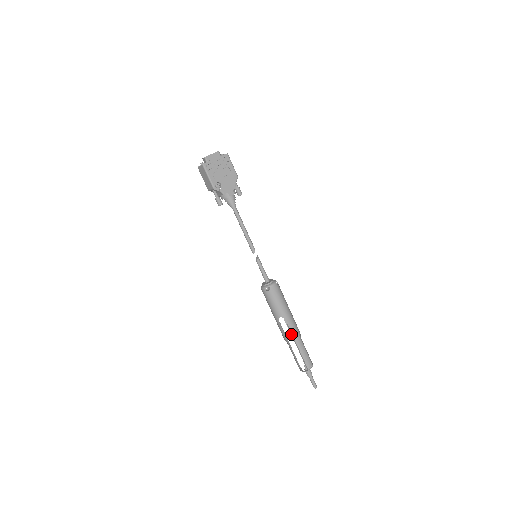
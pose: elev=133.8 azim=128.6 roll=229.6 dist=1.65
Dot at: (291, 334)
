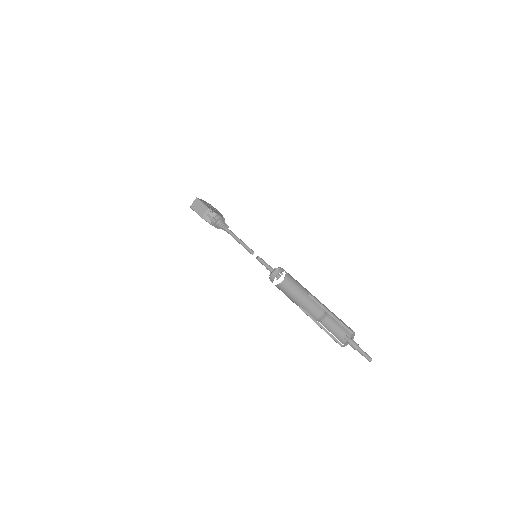
Dot at: (317, 303)
